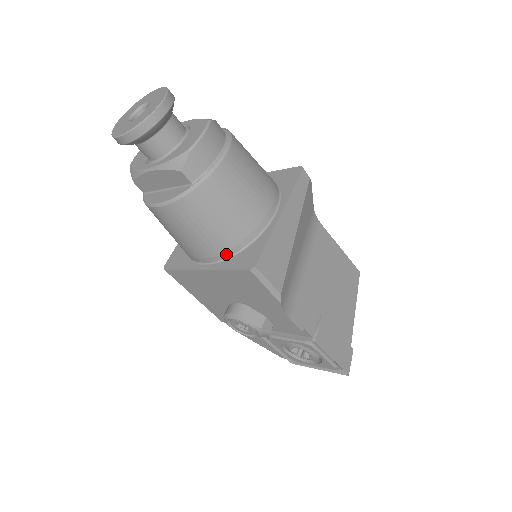
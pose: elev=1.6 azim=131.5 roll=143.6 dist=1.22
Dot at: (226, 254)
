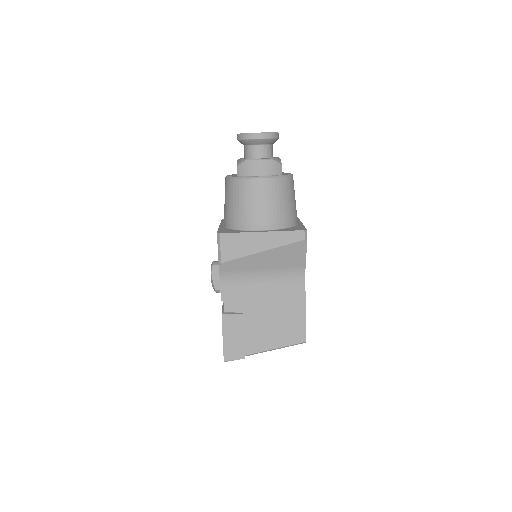
Dot at: (228, 225)
